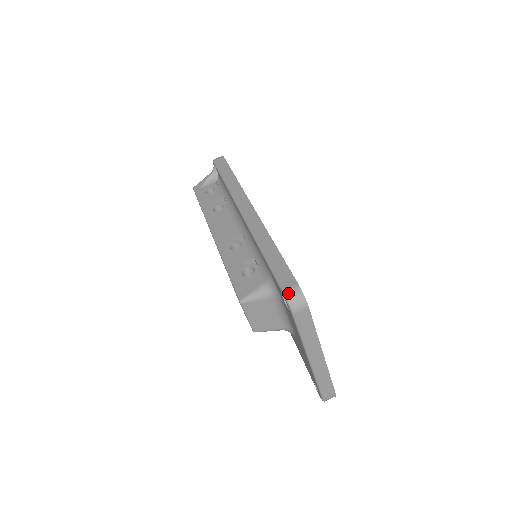
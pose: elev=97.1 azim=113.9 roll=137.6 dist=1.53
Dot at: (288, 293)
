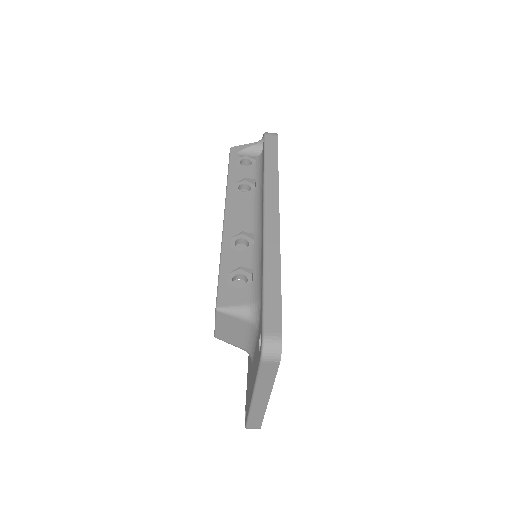
Dot at: (267, 339)
